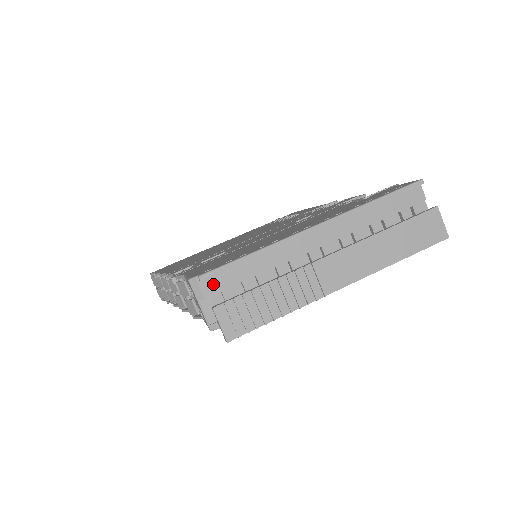
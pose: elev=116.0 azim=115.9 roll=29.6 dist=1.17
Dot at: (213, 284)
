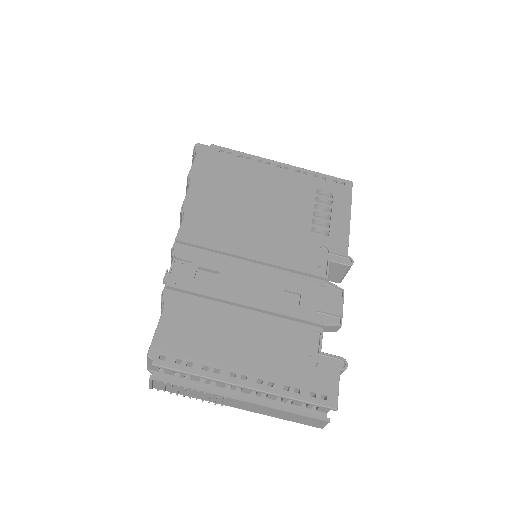
Dot at: occluded
